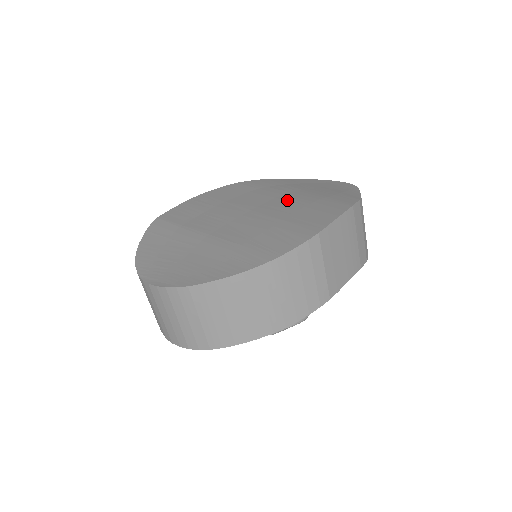
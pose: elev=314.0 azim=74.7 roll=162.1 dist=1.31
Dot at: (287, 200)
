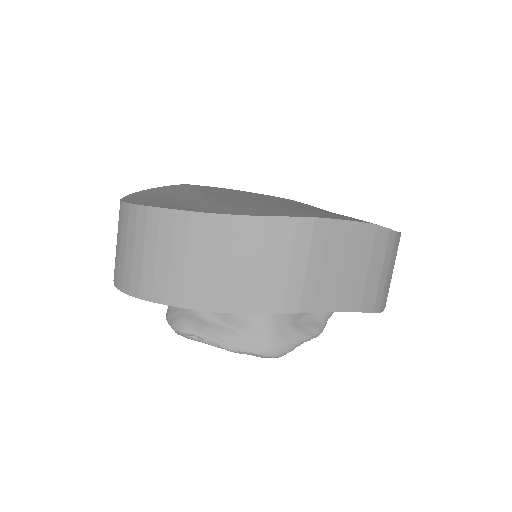
Dot at: (315, 209)
